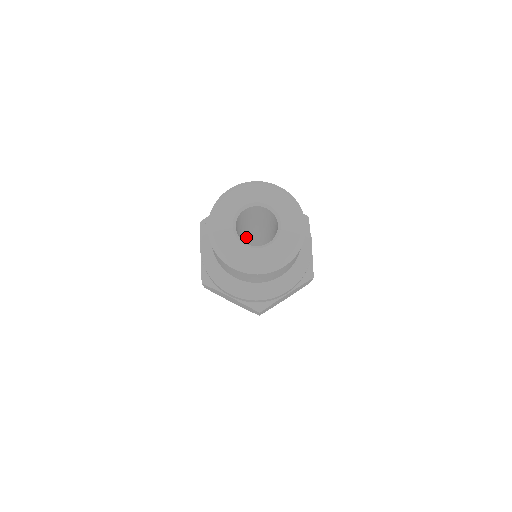
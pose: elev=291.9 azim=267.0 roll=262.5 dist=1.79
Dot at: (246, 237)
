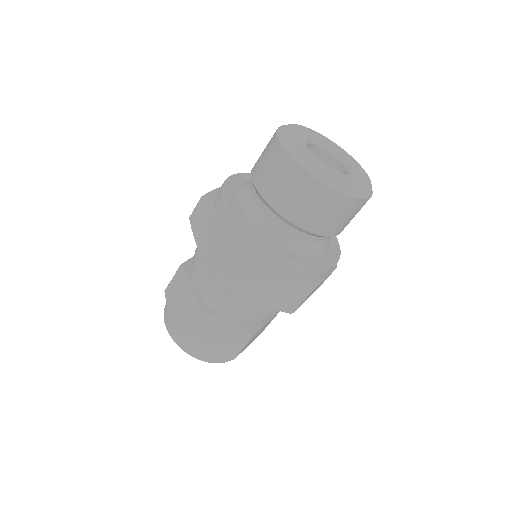
Dot at: occluded
